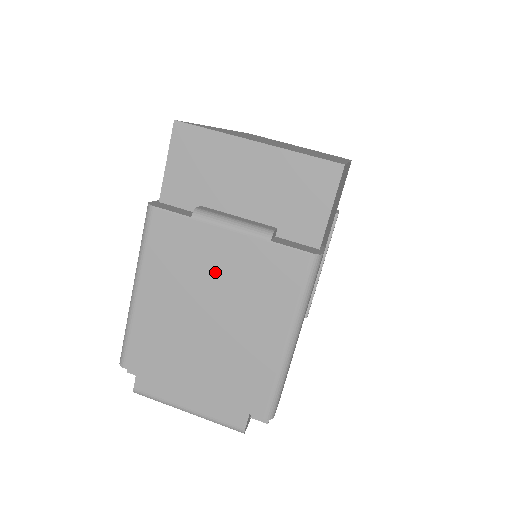
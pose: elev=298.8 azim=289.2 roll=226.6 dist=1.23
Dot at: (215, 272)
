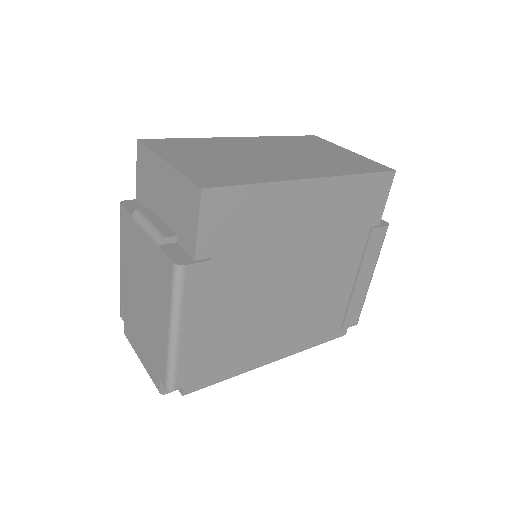
Dot at: (141, 261)
